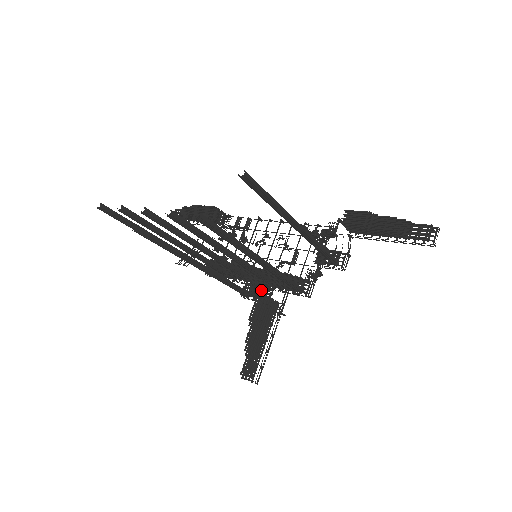
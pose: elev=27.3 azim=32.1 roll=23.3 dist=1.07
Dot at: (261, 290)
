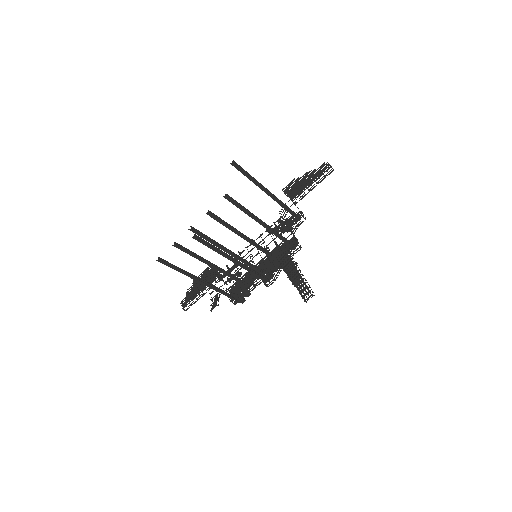
Dot at: (274, 260)
